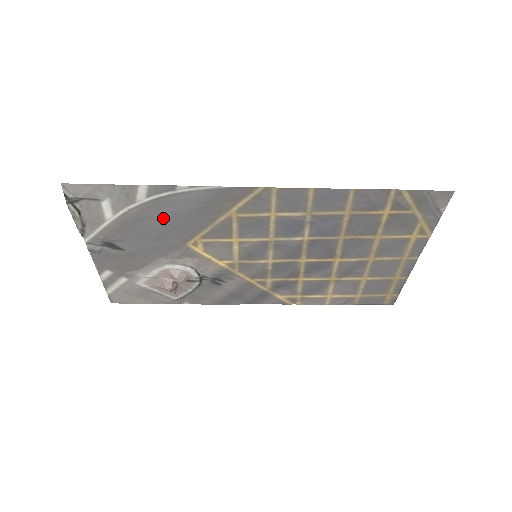
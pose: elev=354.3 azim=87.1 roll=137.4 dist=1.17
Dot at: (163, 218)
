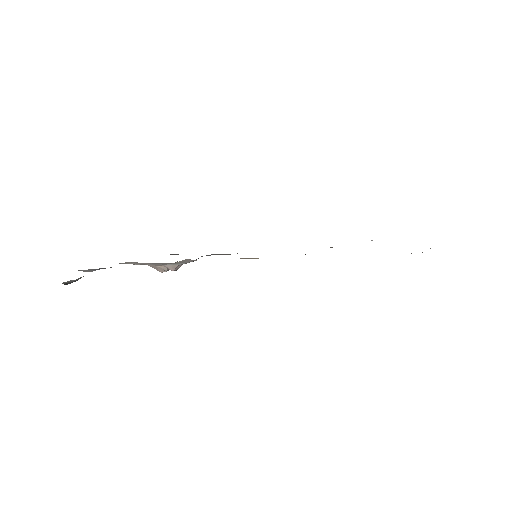
Dot at: occluded
